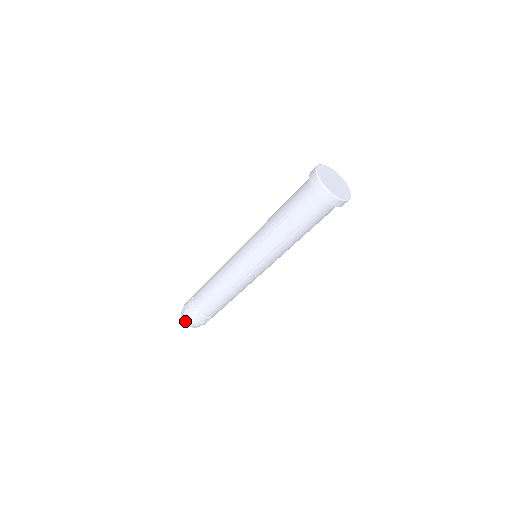
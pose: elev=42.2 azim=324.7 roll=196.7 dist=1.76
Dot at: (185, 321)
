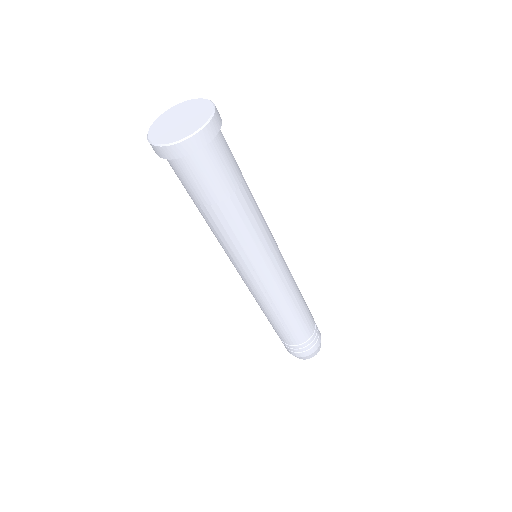
Dot at: occluded
